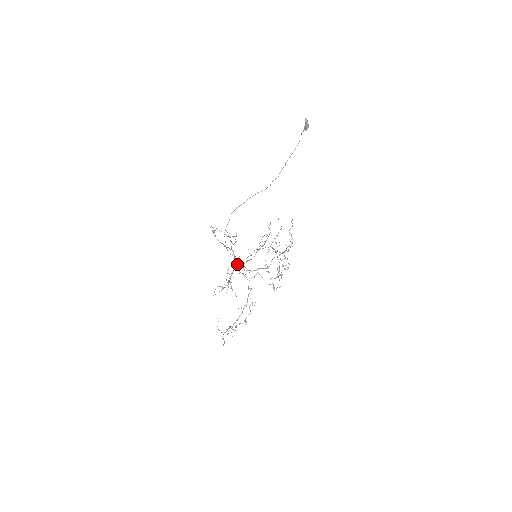
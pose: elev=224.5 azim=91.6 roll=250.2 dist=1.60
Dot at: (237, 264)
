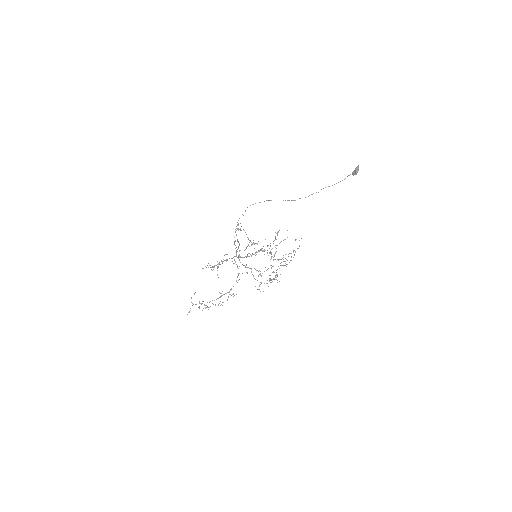
Dot at: occluded
